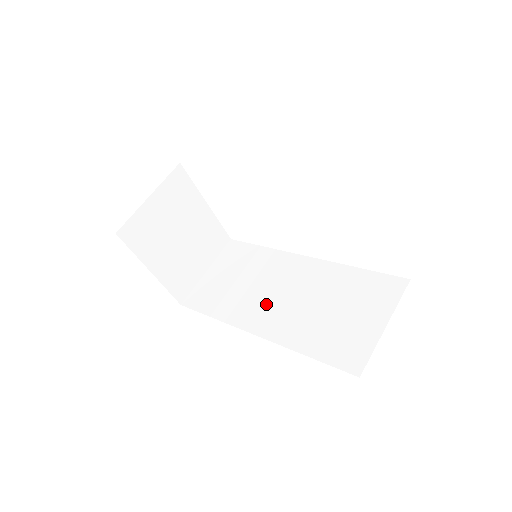
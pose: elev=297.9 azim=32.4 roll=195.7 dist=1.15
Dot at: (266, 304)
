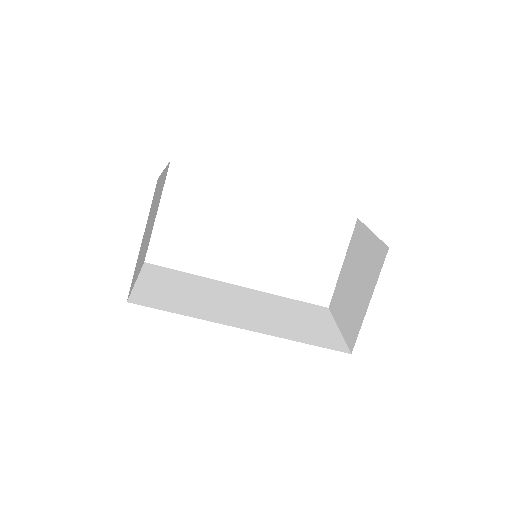
Dot at: (234, 310)
